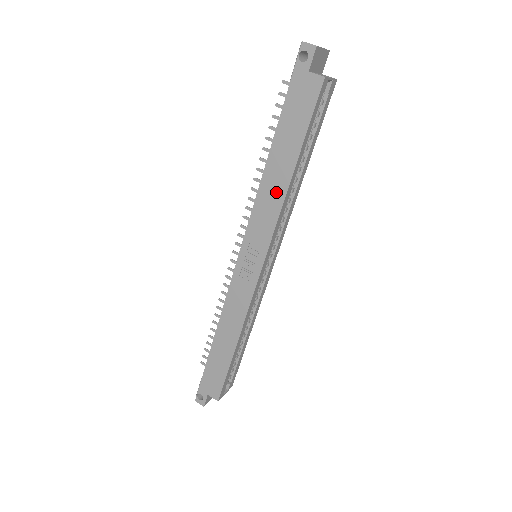
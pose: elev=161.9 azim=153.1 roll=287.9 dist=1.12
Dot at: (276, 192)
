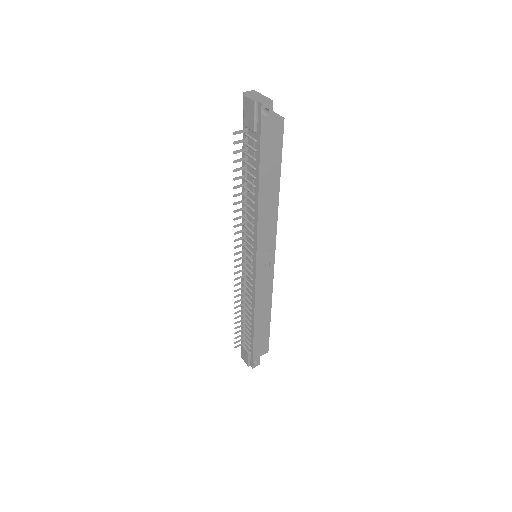
Dot at: (271, 210)
